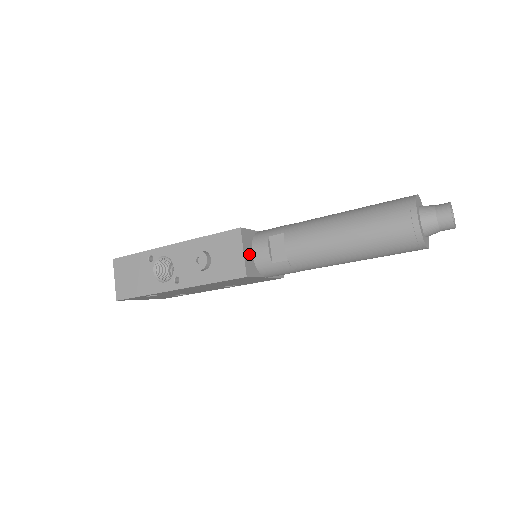
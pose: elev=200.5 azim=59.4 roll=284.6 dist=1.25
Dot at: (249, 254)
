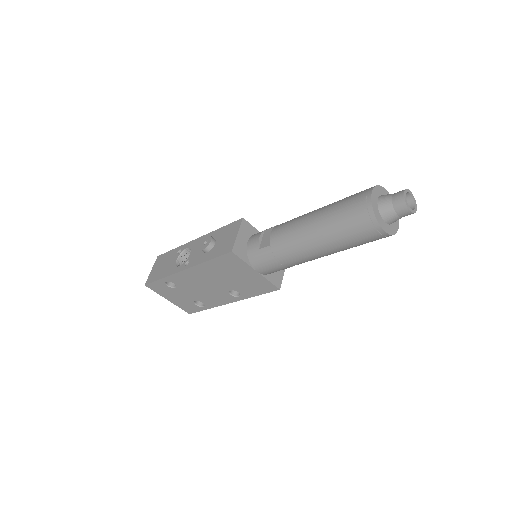
Dot at: (243, 240)
